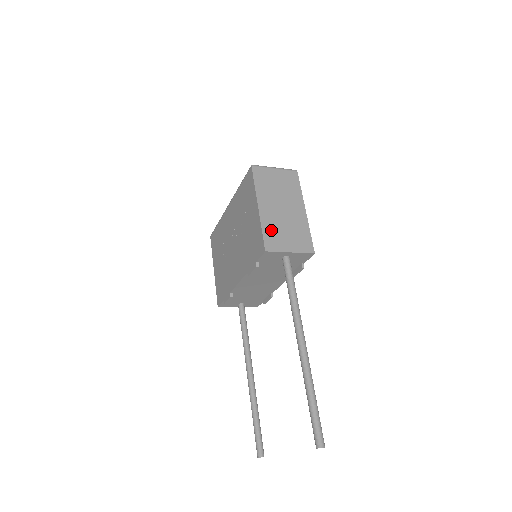
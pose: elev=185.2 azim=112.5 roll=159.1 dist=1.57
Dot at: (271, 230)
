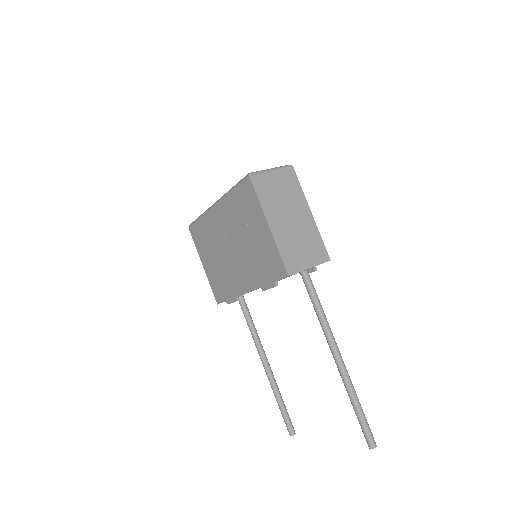
Dot at: (287, 249)
